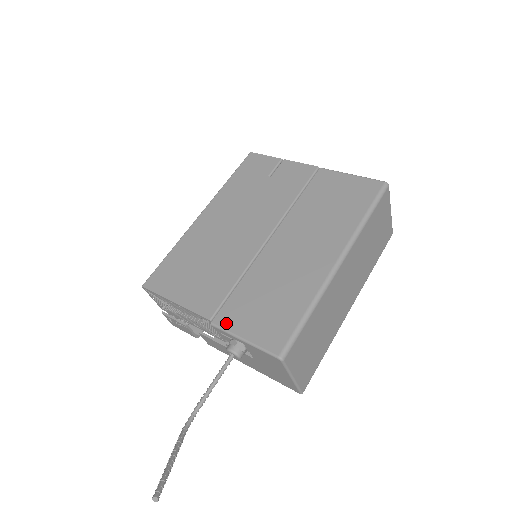
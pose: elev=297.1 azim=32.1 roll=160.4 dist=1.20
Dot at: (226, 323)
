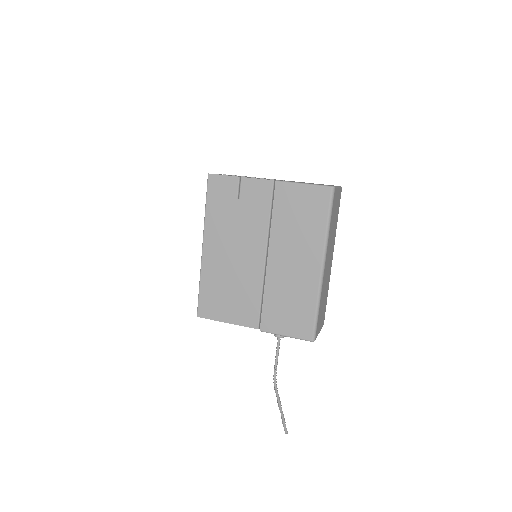
Dot at: (269, 329)
